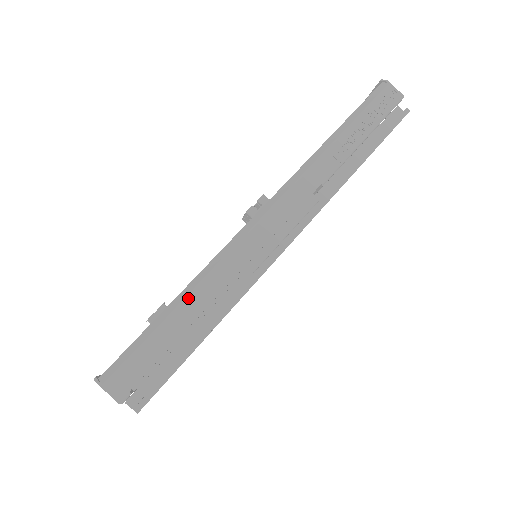
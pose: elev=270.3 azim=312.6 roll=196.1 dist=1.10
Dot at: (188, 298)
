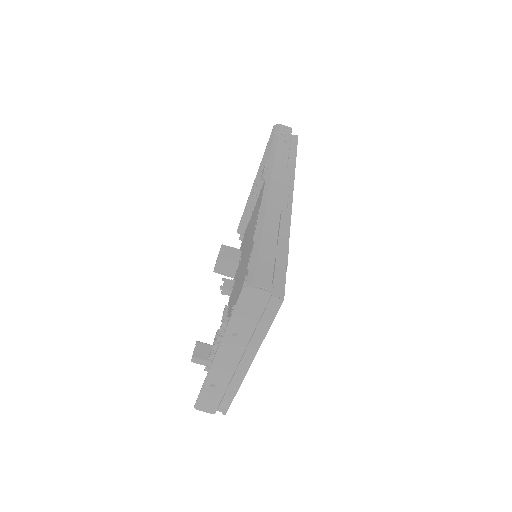
Dot at: (264, 229)
